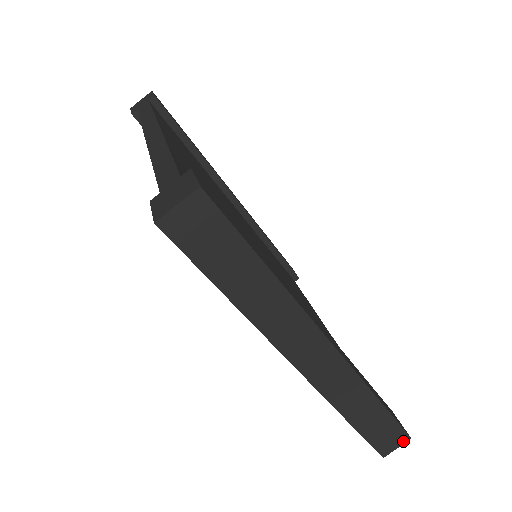
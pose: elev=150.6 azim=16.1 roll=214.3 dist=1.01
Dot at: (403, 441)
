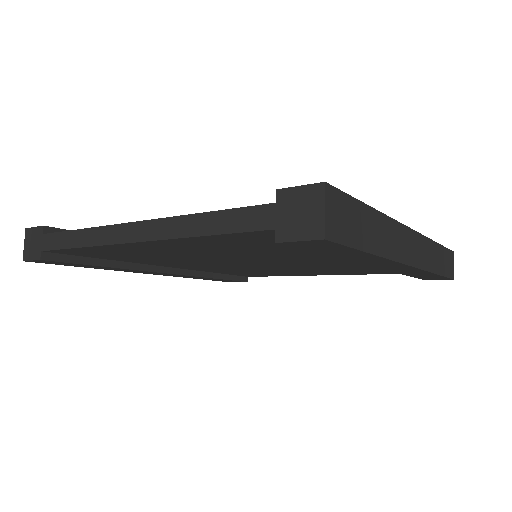
Dot at: (453, 258)
